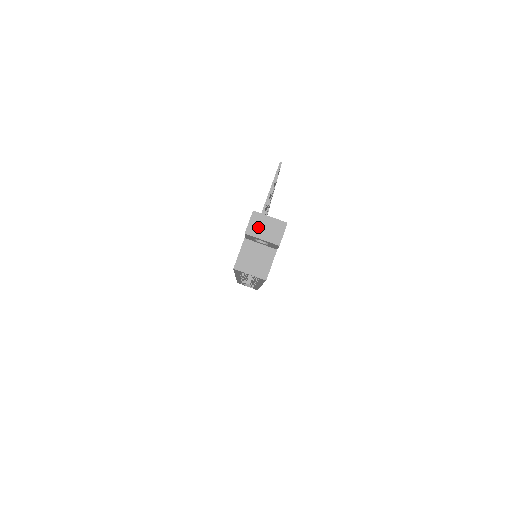
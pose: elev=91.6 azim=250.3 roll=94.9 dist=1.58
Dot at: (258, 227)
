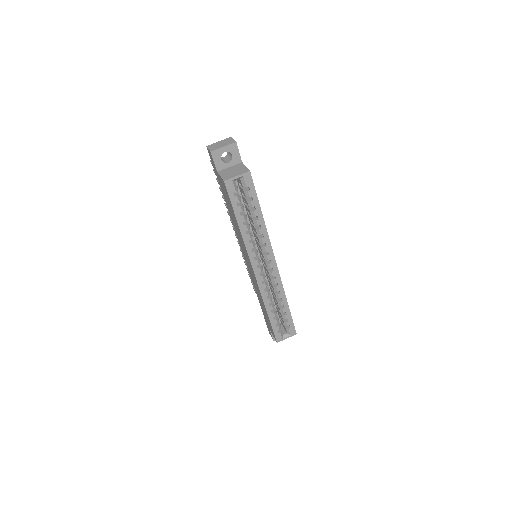
Dot at: (216, 146)
